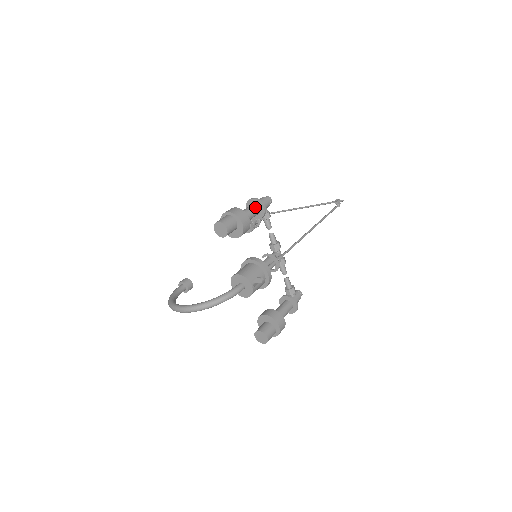
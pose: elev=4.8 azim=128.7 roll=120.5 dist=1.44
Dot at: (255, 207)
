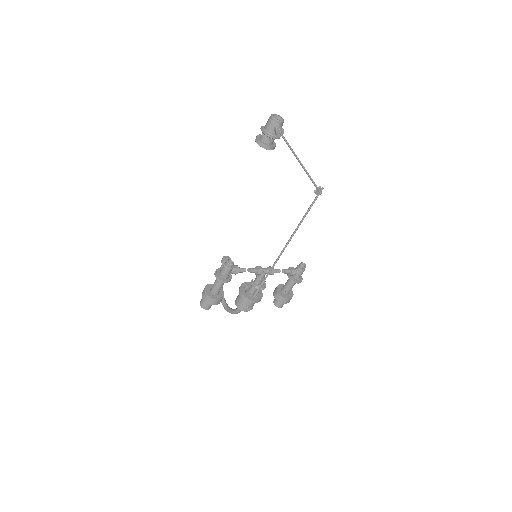
Dot at: occluded
